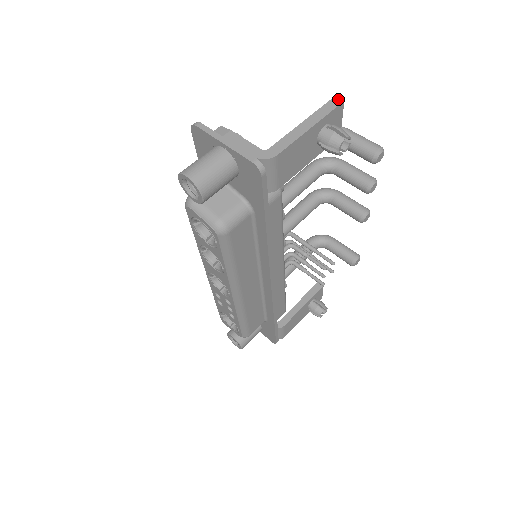
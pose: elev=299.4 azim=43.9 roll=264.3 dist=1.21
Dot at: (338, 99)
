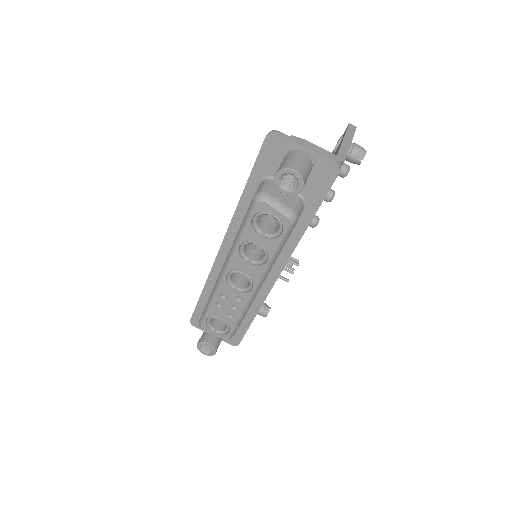
Dot at: (353, 125)
